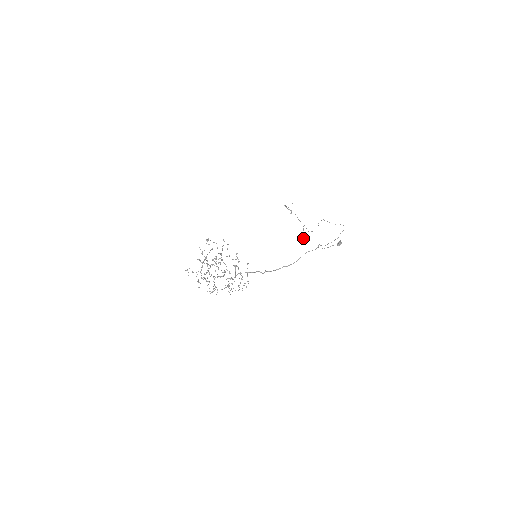
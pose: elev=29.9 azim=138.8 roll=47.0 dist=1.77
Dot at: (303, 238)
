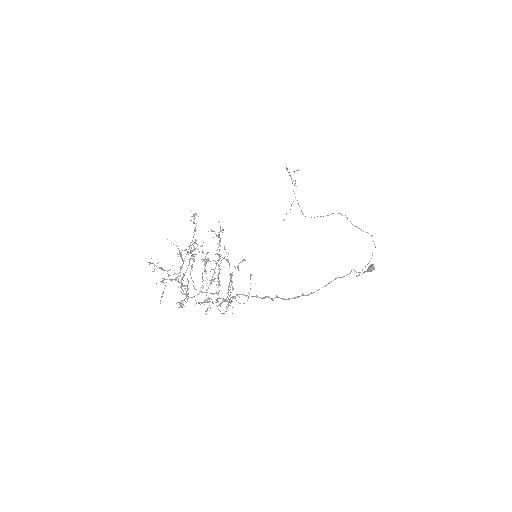
Dot at: occluded
